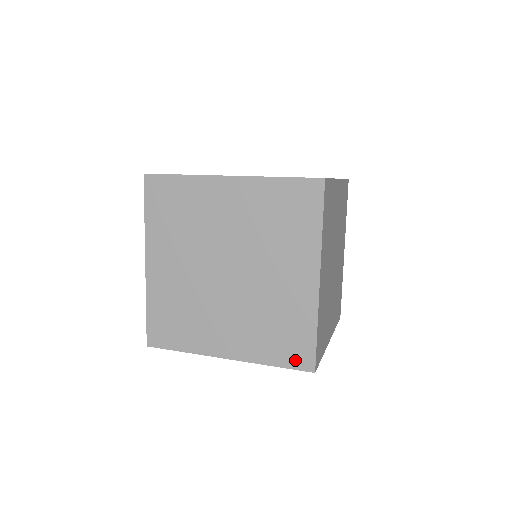
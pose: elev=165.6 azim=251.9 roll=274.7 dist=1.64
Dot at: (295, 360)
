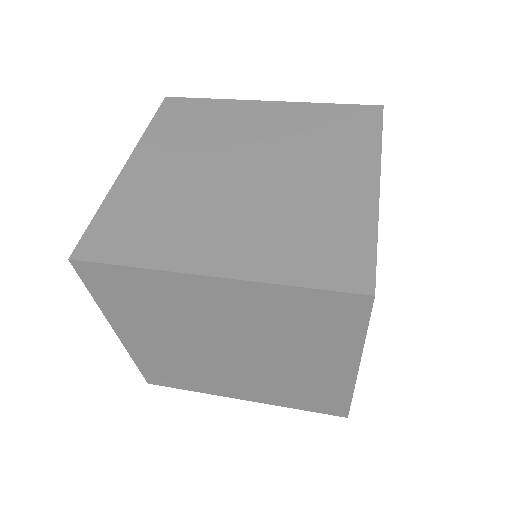
Dot at: (325, 410)
